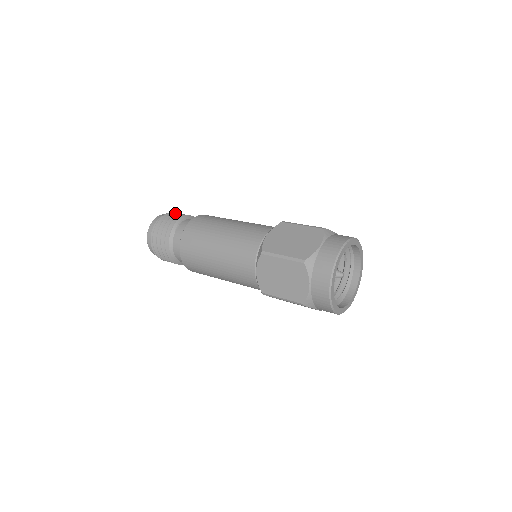
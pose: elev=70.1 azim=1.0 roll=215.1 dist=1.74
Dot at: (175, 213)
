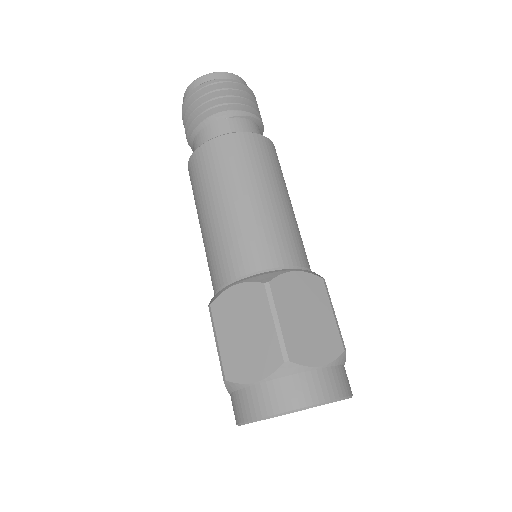
Dot at: occluded
